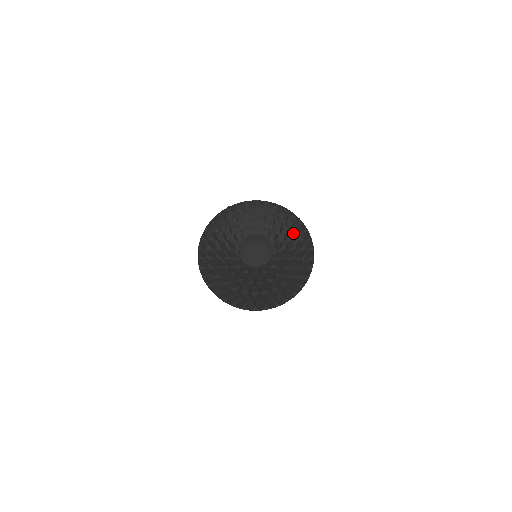
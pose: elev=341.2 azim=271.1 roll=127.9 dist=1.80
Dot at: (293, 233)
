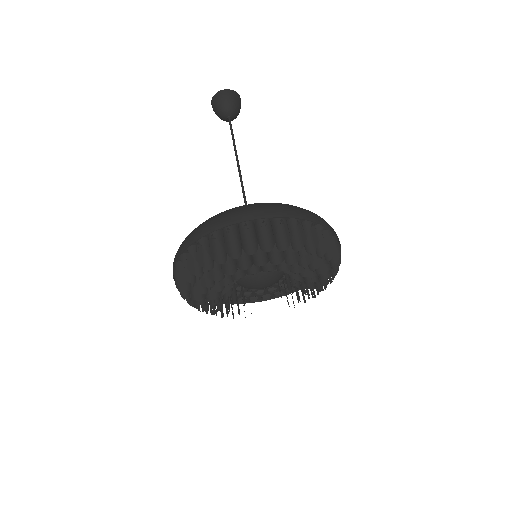
Dot at: occluded
